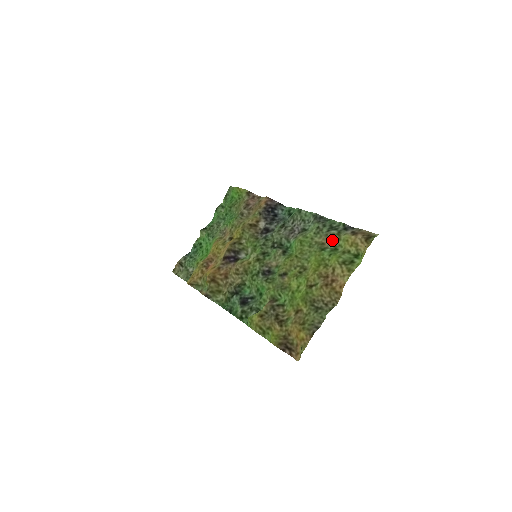
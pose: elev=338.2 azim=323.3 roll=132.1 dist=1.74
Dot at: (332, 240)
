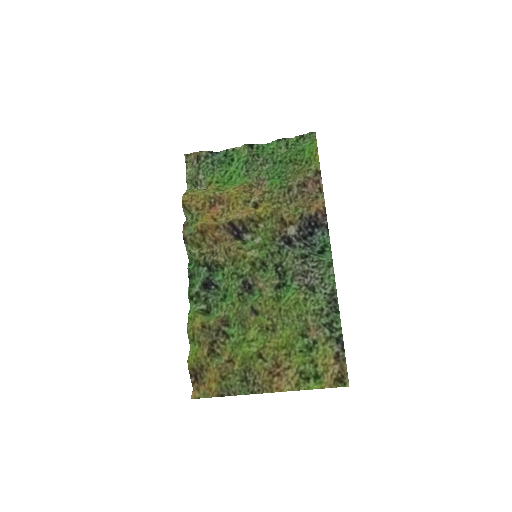
Dot at: (318, 337)
